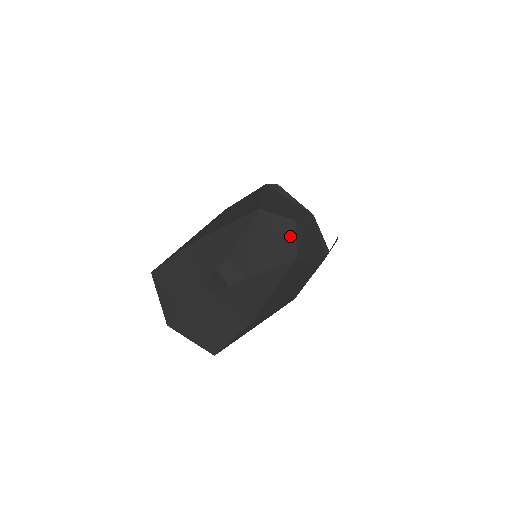
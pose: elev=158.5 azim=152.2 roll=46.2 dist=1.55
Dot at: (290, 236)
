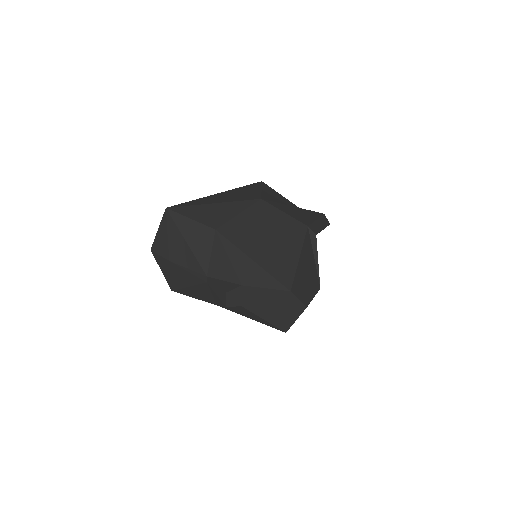
Dot at: (294, 317)
